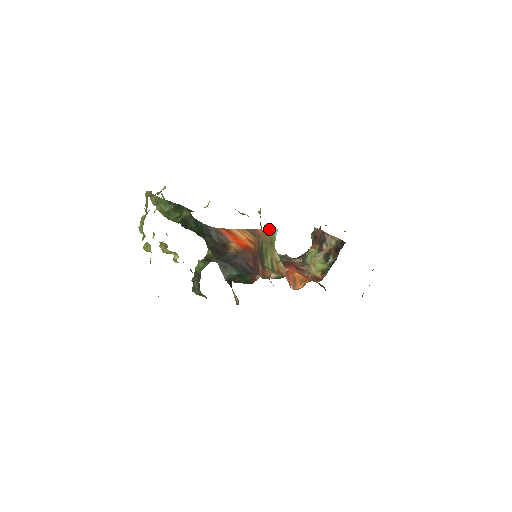
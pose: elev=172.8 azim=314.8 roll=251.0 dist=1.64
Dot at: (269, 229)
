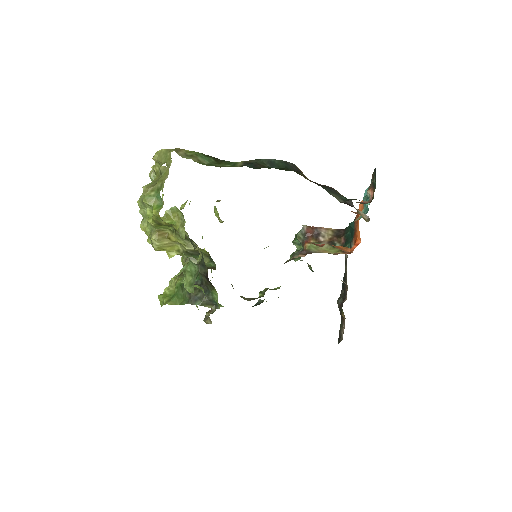
Dot at: occluded
